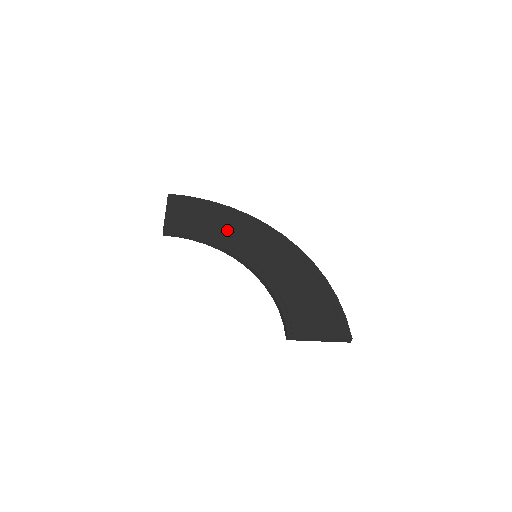
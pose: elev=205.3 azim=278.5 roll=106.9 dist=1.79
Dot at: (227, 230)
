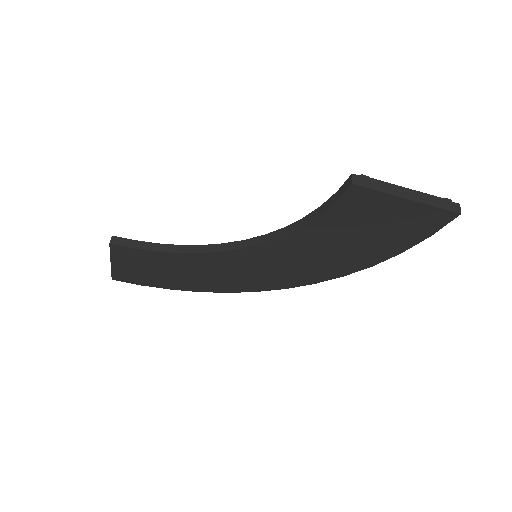
Dot at: occluded
